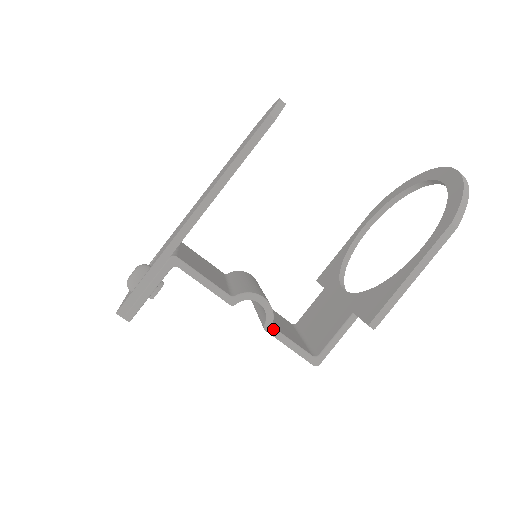
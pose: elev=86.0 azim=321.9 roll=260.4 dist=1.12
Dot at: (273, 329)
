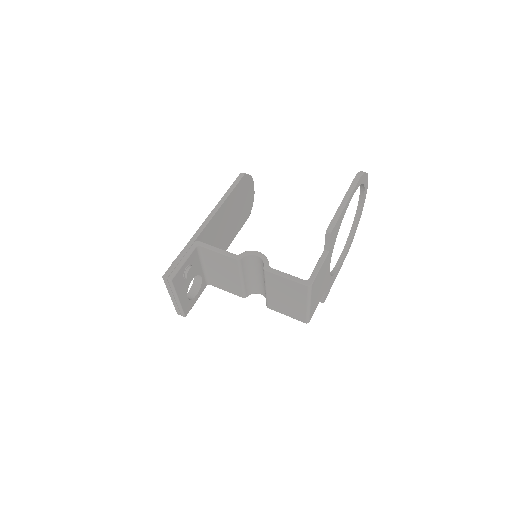
Dot at: (270, 268)
